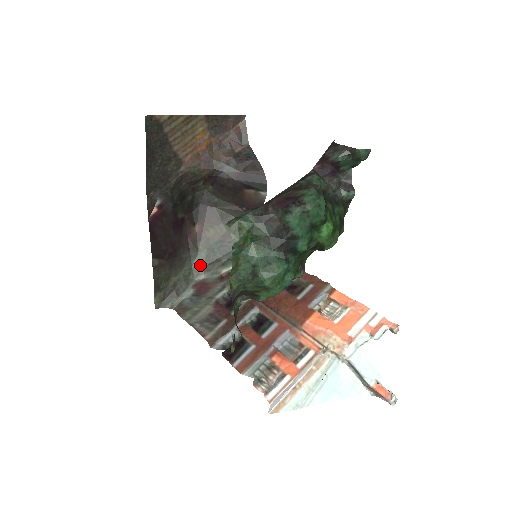
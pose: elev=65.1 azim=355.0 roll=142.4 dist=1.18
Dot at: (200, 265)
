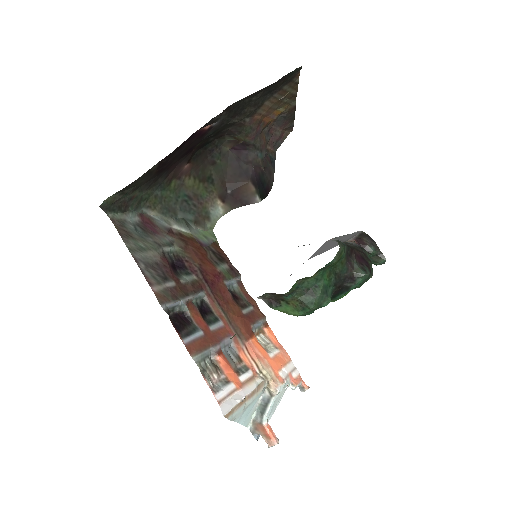
Dot at: (158, 200)
